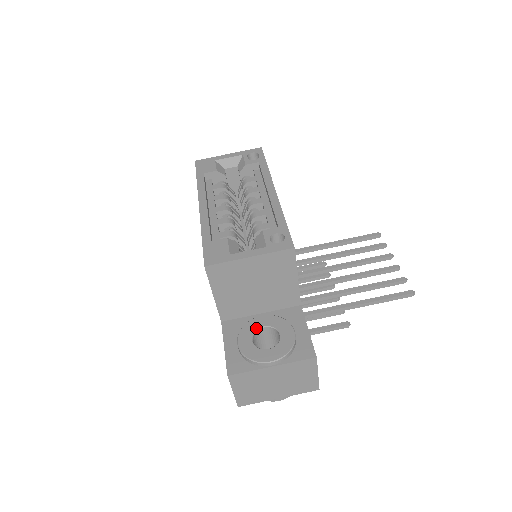
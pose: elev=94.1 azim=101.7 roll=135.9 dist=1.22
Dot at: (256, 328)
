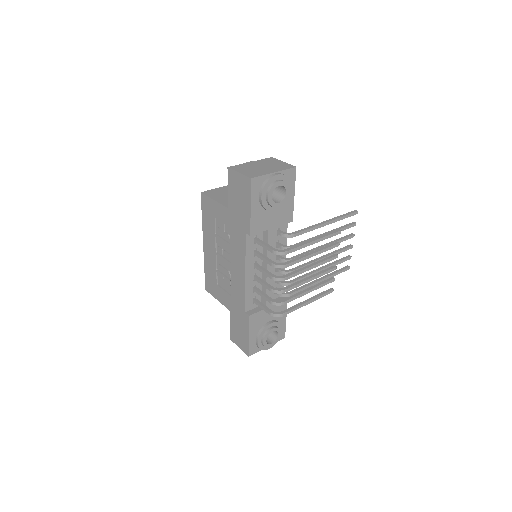
Dot at: occluded
